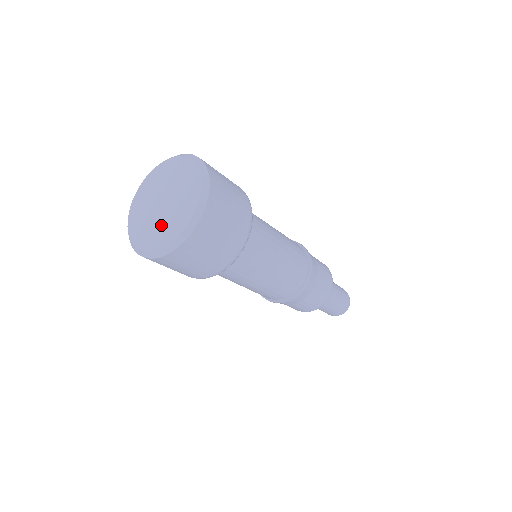
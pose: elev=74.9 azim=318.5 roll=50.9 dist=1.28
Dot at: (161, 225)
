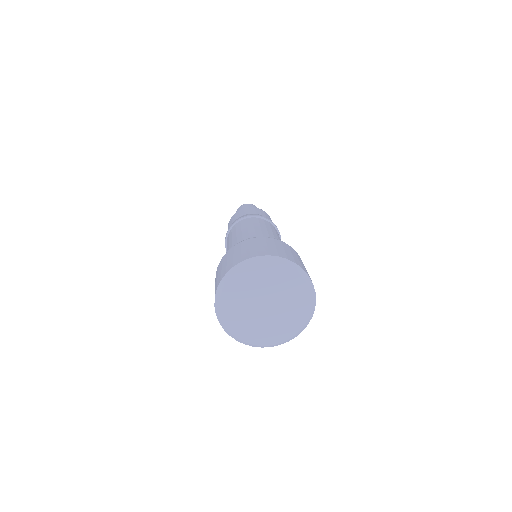
Dot at: (275, 324)
